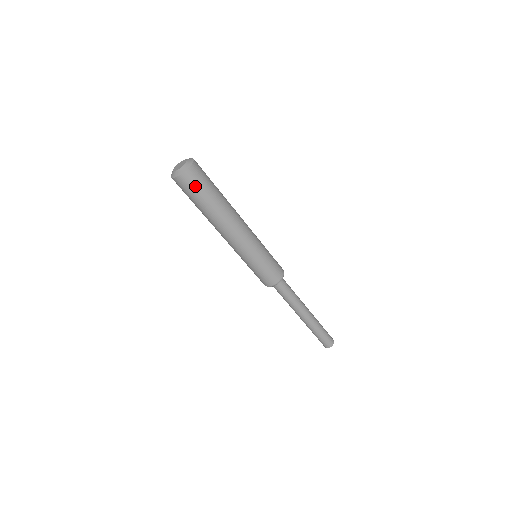
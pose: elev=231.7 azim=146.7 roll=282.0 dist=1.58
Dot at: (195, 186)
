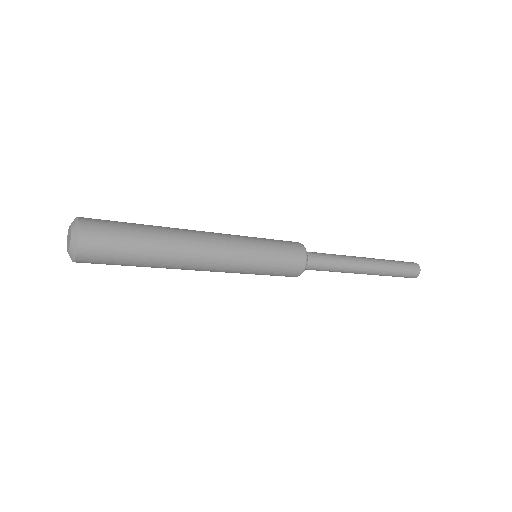
Dot at: (103, 263)
